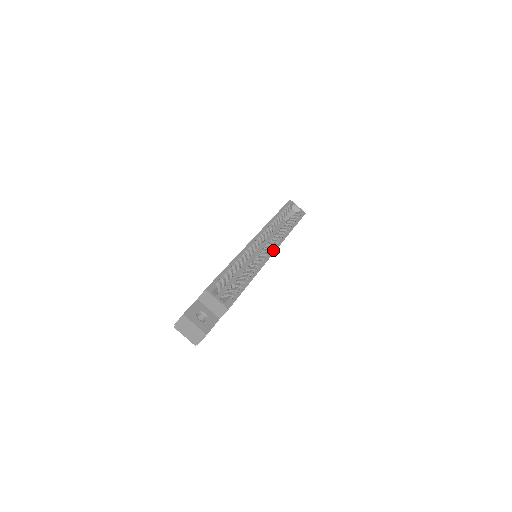
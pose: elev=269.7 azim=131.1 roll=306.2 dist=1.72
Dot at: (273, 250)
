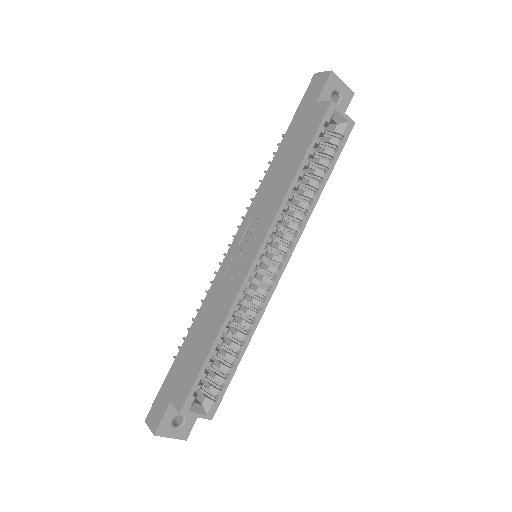
Dot at: (283, 266)
